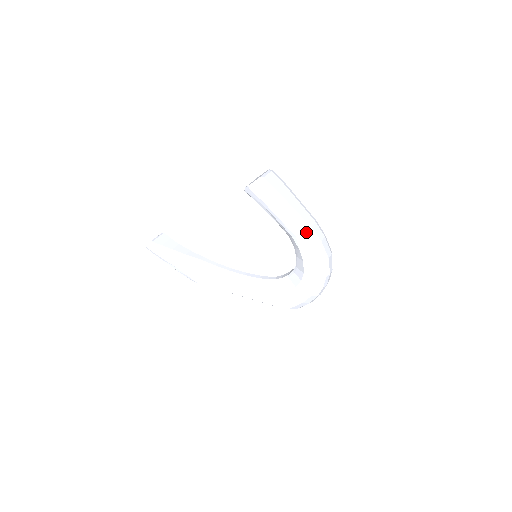
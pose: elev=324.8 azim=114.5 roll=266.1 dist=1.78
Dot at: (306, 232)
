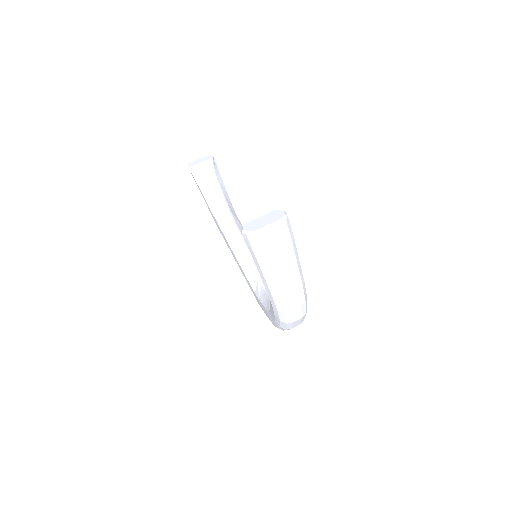
Dot at: (277, 298)
